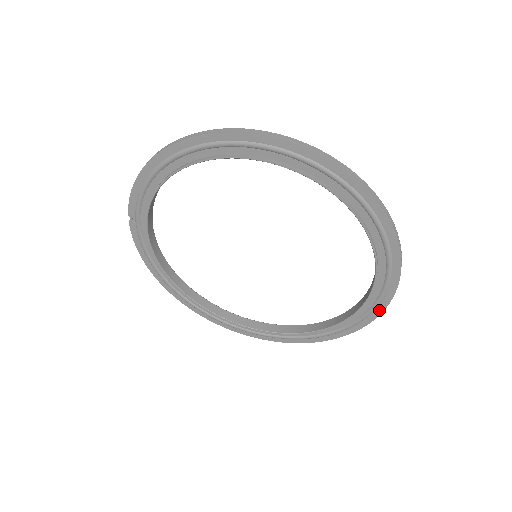
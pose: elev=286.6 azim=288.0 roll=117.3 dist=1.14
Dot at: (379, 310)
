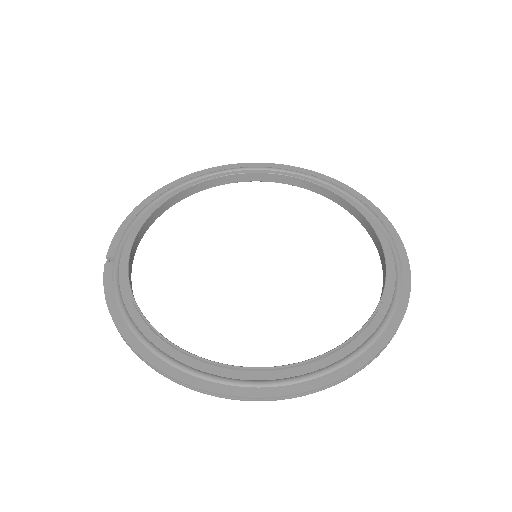
Dot at: (405, 264)
